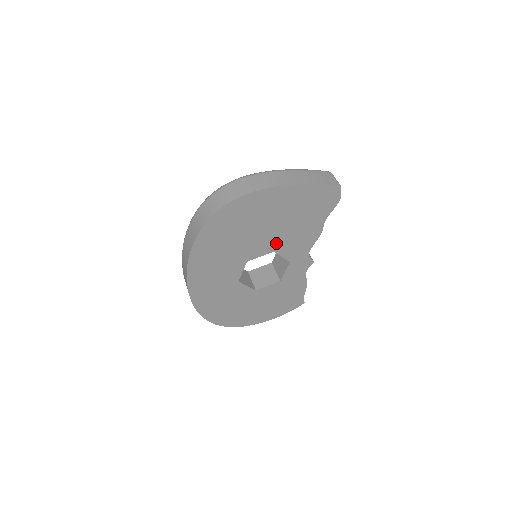
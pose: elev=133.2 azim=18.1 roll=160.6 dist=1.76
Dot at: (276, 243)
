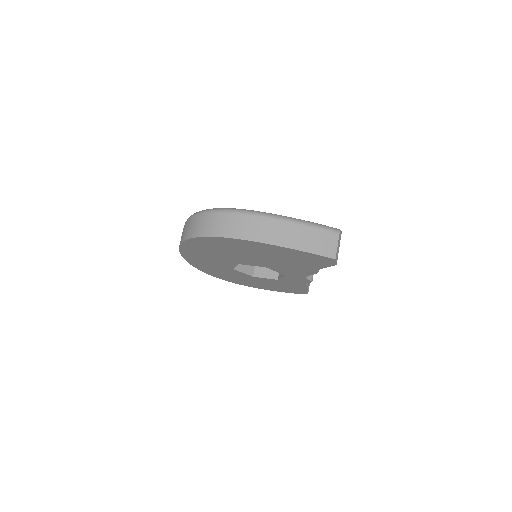
Dot at: (267, 264)
